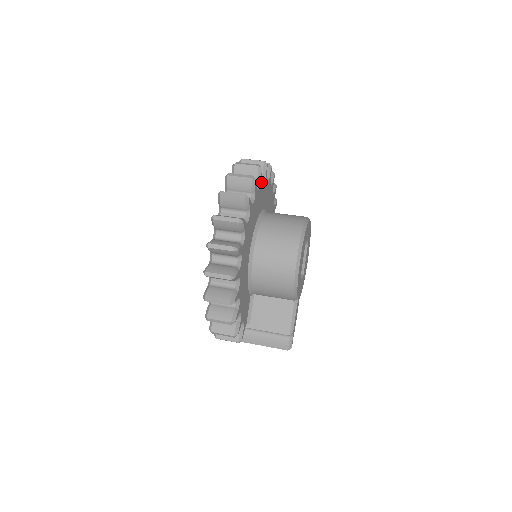
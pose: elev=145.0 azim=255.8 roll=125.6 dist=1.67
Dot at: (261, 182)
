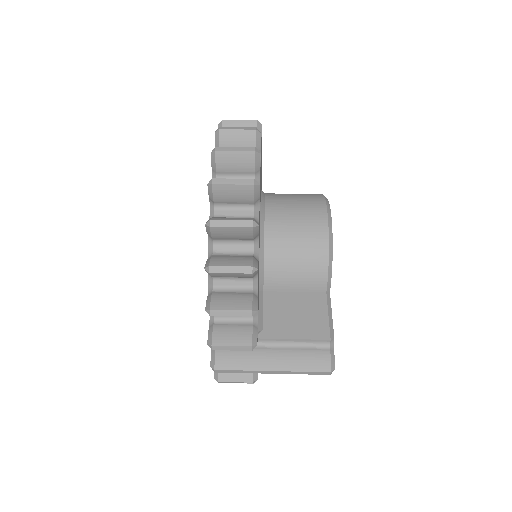
Dot at: occluded
